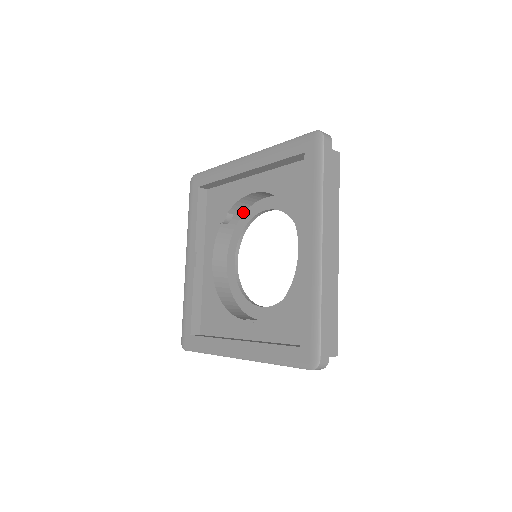
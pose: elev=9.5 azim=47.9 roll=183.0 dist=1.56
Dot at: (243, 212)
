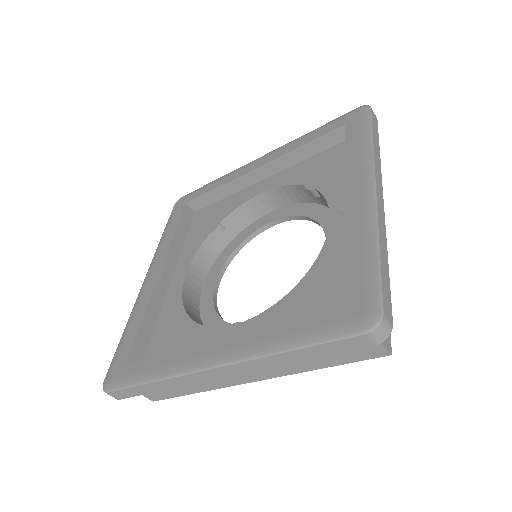
Dot at: (238, 232)
